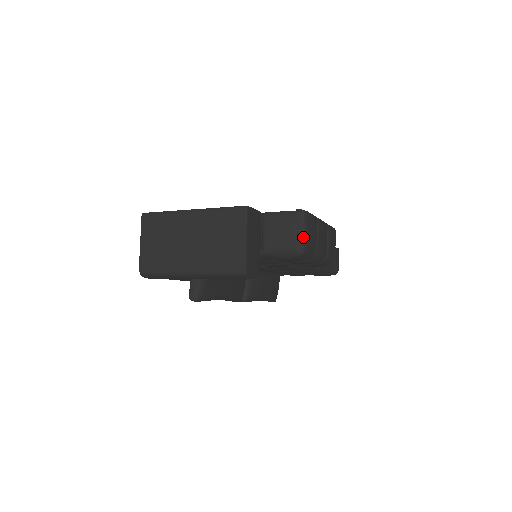
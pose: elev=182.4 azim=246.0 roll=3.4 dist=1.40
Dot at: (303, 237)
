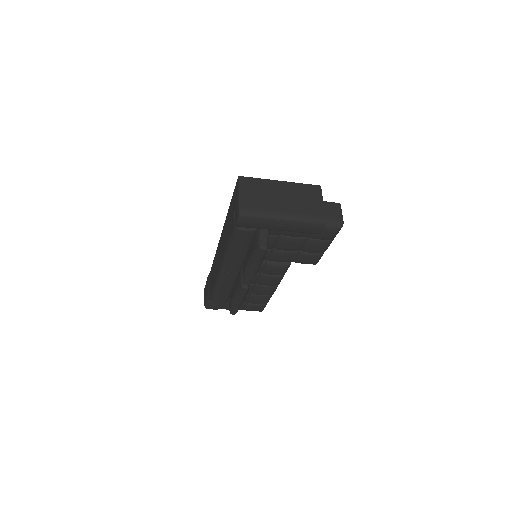
Dot at: (342, 217)
